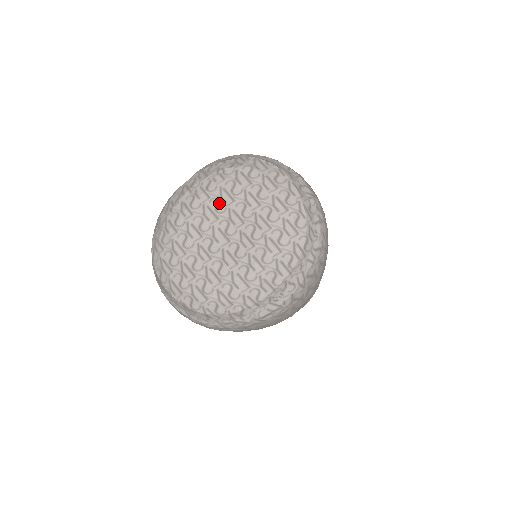
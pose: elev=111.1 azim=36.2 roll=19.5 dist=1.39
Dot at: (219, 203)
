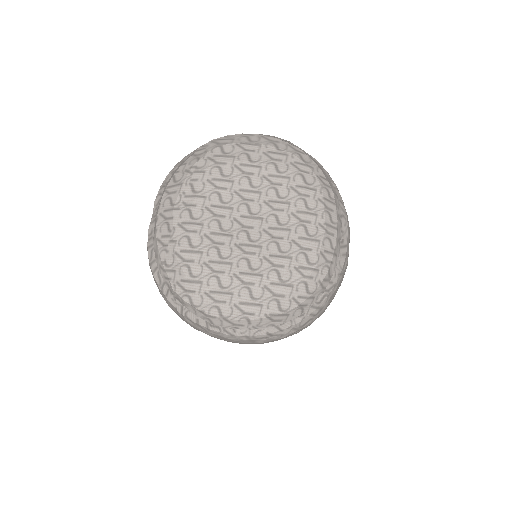
Dot at: (220, 194)
